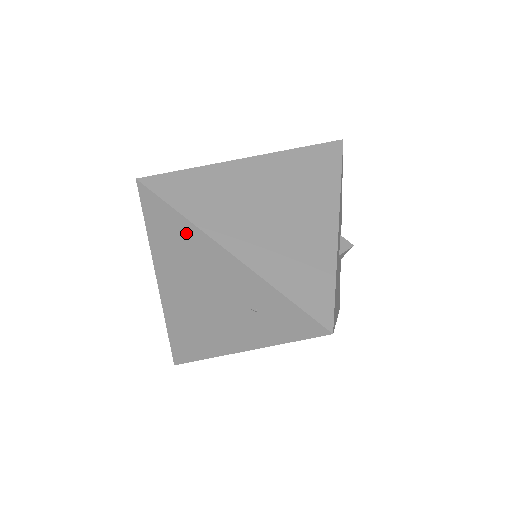
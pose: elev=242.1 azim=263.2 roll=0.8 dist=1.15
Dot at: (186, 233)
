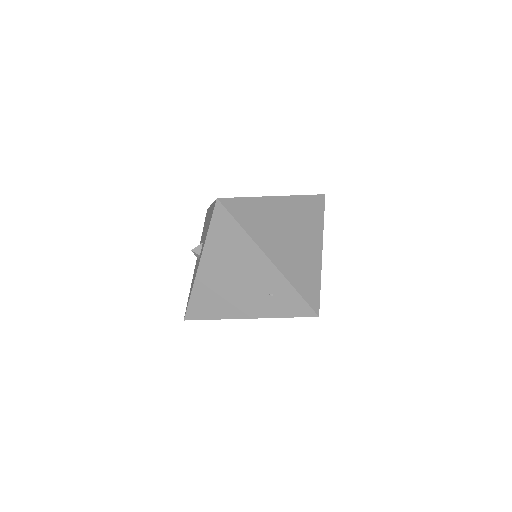
Dot at: (241, 240)
